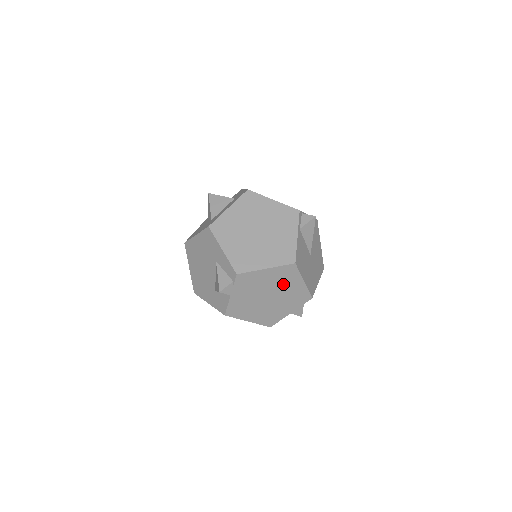
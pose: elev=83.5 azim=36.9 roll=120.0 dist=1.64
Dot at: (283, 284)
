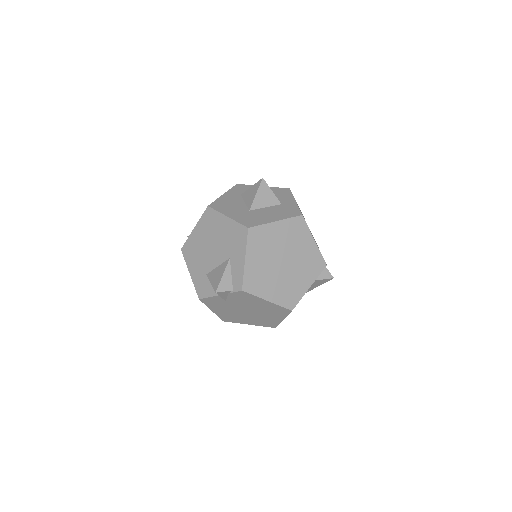
Dot at: (267, 312)
